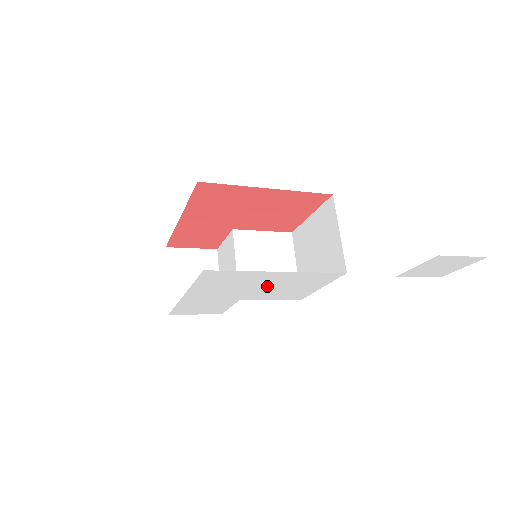
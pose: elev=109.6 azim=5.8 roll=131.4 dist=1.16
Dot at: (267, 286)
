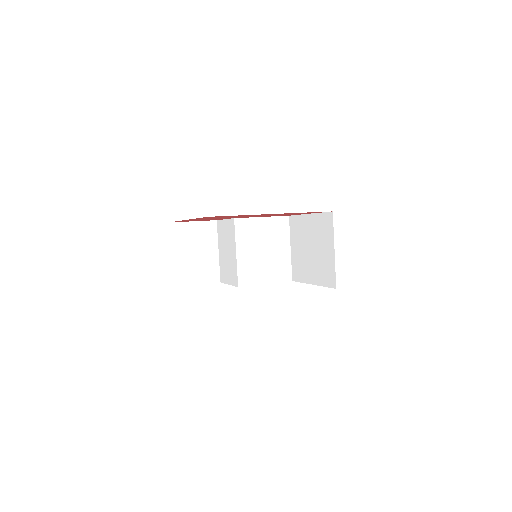
Dot at: occluded
